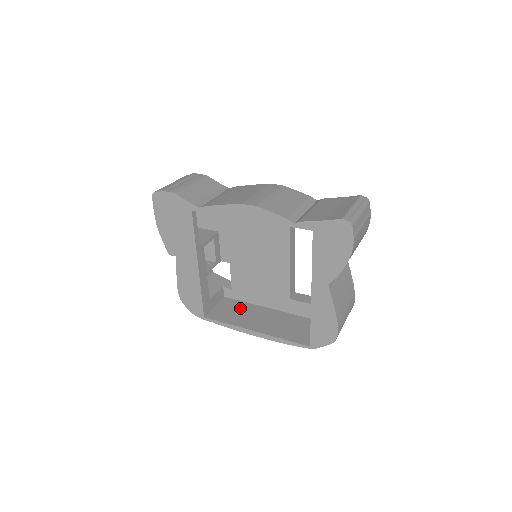
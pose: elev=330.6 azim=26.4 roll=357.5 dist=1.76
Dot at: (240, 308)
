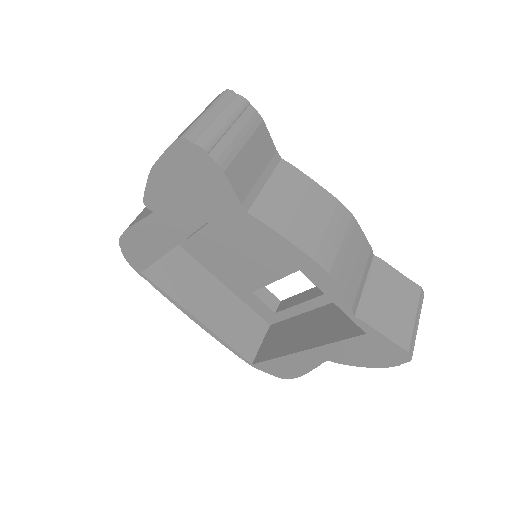
Dot at: (187, 269)
